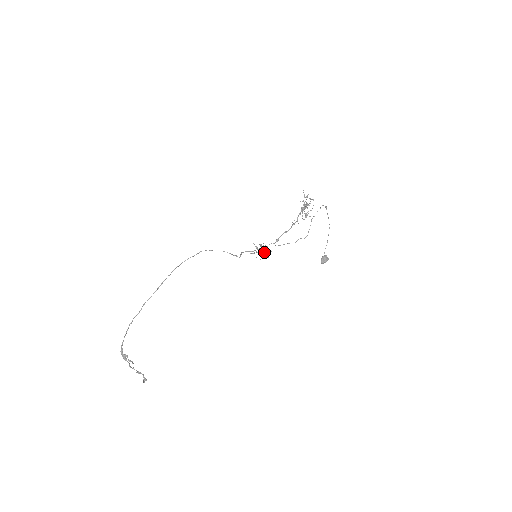
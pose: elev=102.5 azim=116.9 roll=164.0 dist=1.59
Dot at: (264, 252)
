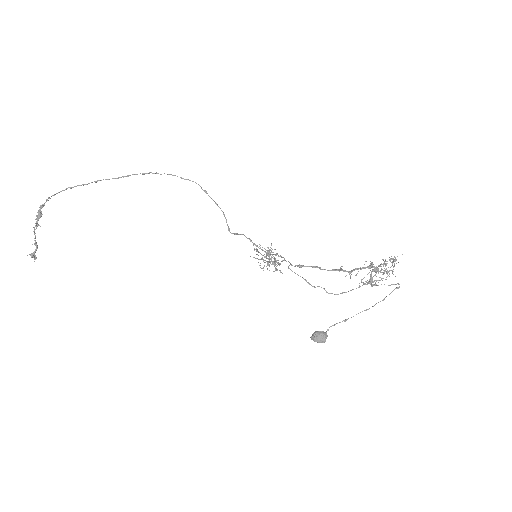
Dot at: occluded
